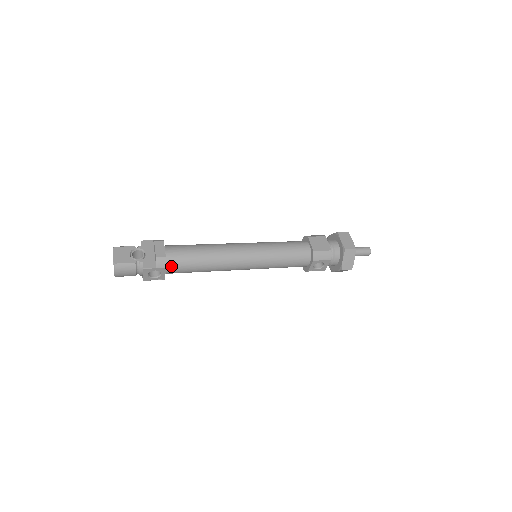
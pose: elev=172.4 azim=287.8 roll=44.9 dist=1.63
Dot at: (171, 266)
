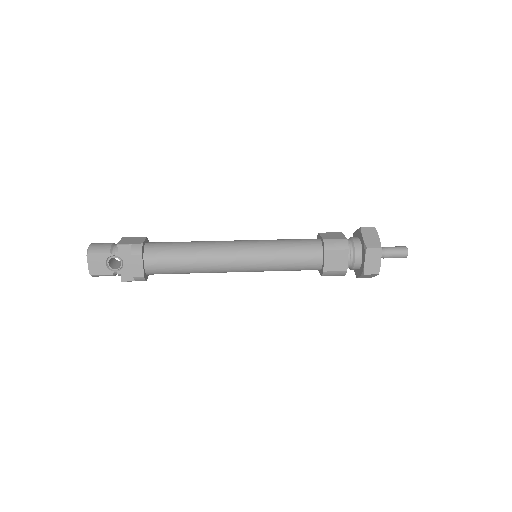
Dot at: (153, 274)
